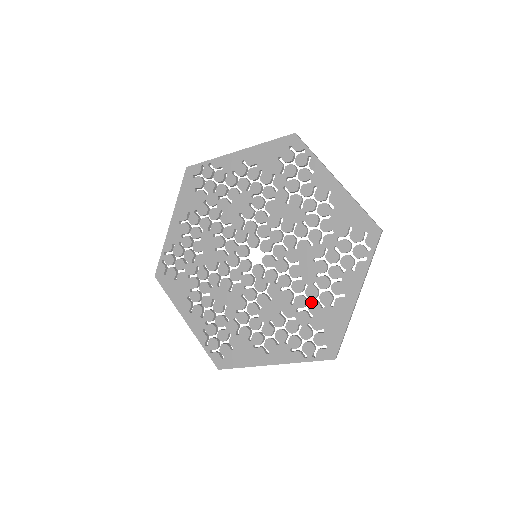
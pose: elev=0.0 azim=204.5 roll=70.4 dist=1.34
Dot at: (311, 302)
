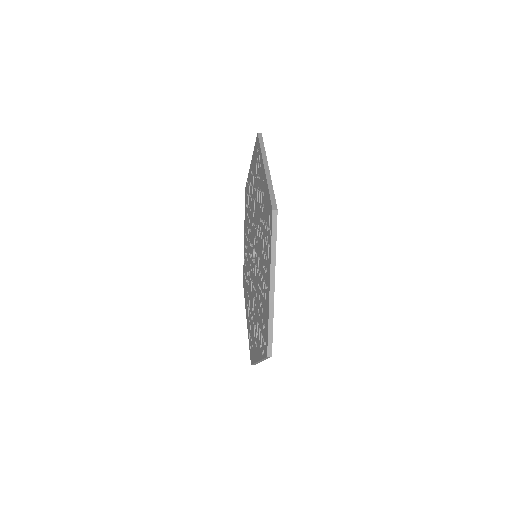
Dot at: (262, 296)
